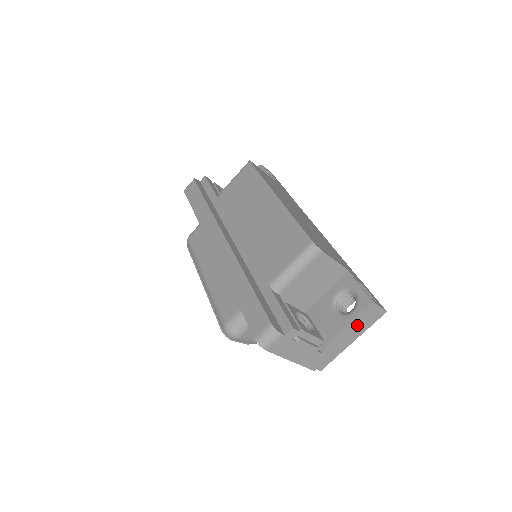
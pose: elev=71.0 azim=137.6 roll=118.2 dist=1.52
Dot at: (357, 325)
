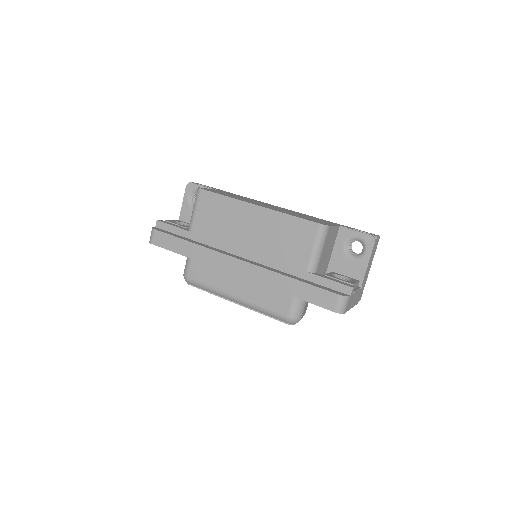
Dot at: (371, 257)
